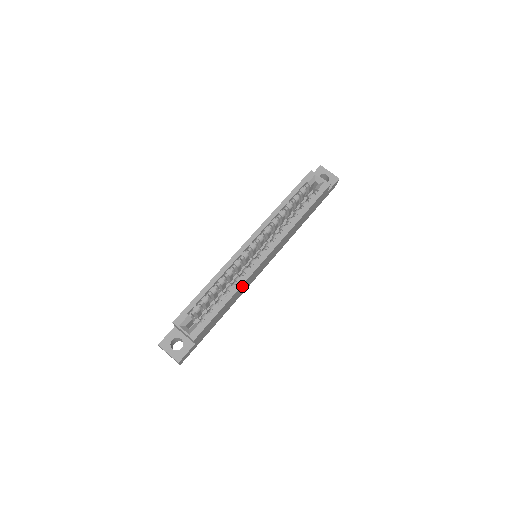
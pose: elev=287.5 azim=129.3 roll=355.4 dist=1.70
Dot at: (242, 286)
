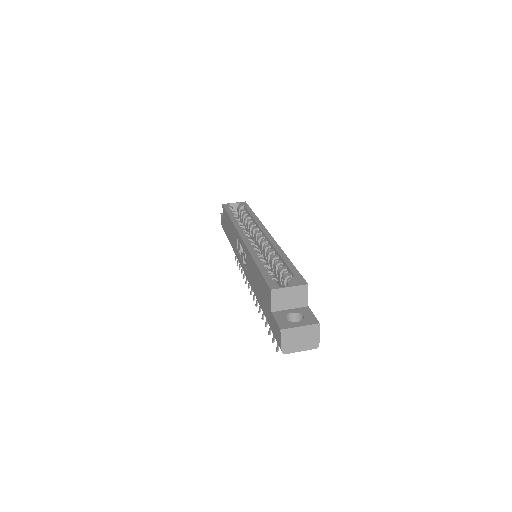
Dot at: occluded
